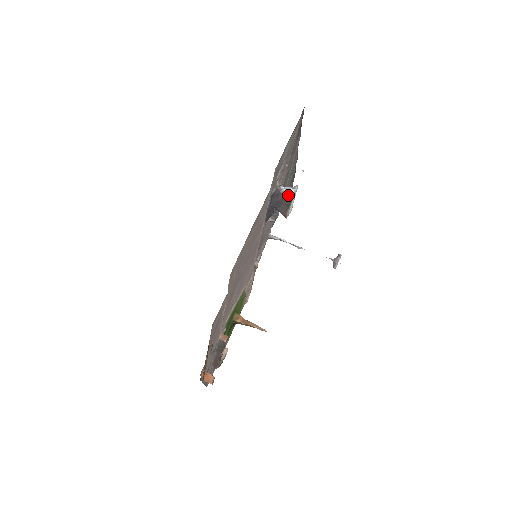
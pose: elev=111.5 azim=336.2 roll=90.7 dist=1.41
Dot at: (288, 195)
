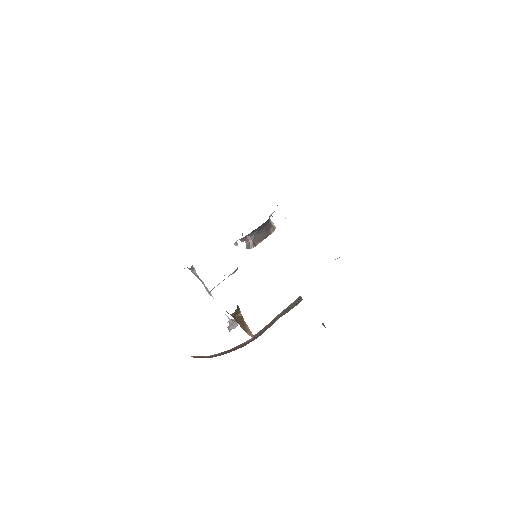
Dot at: (272, 227)
